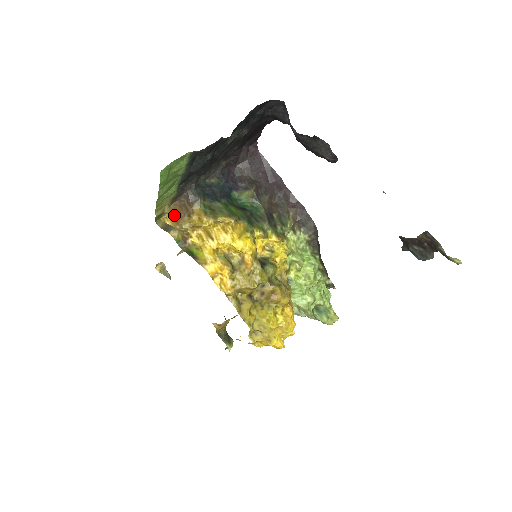
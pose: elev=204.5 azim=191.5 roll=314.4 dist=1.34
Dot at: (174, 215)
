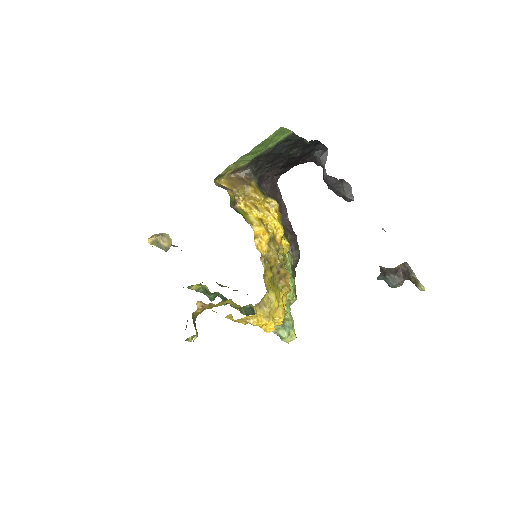
Dot at: (231, 182)
